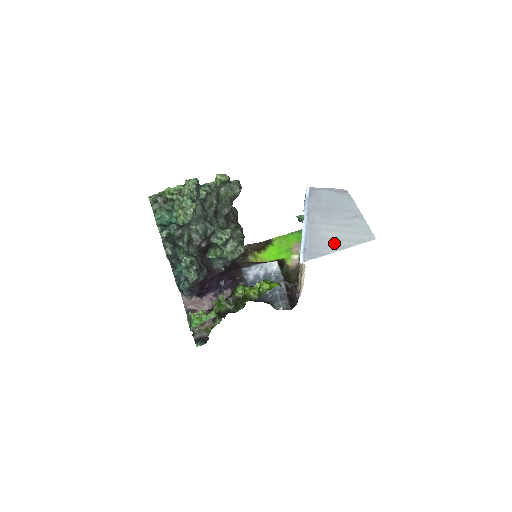
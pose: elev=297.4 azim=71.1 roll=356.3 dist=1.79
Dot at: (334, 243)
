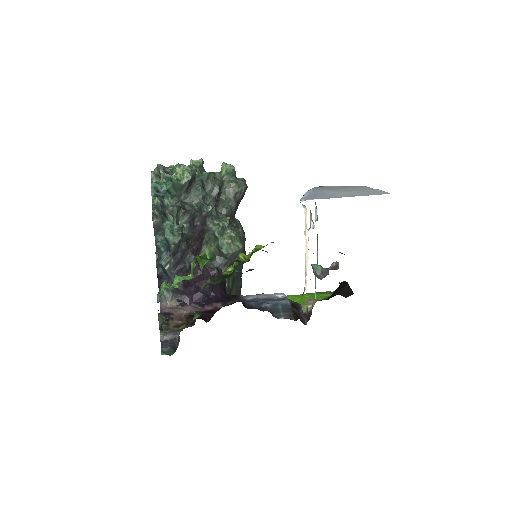
Dot at: (341, 195)
